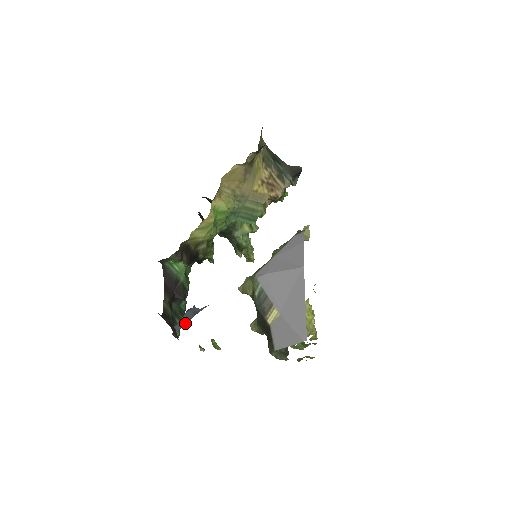
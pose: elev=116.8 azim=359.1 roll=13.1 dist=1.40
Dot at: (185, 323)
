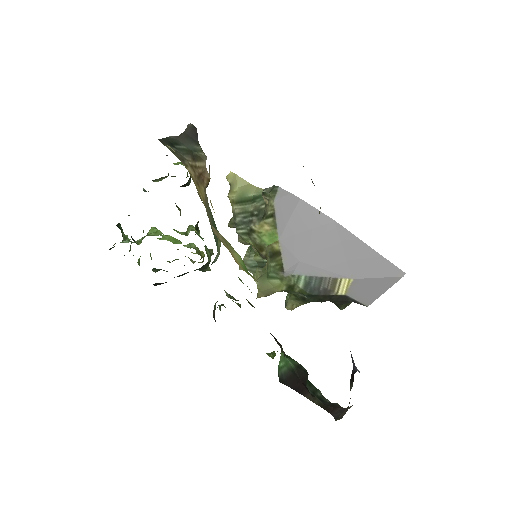
Dot at: occluded
